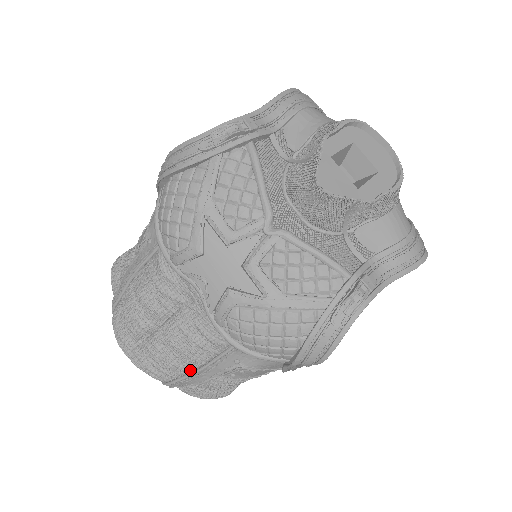
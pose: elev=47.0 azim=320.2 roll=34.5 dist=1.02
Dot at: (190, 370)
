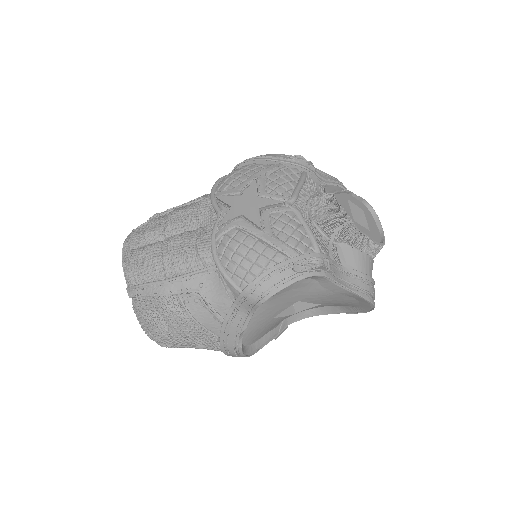
Dot at: (162, 277)
